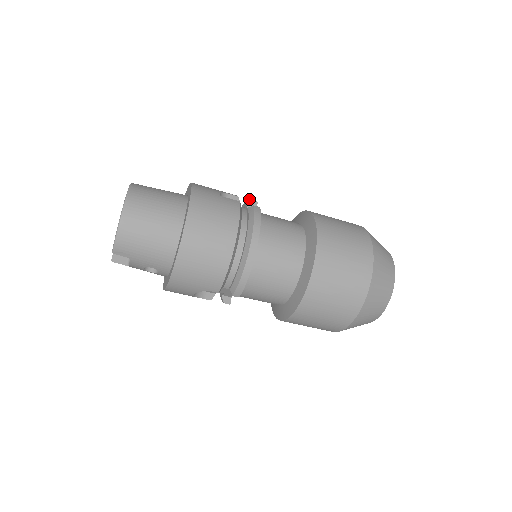
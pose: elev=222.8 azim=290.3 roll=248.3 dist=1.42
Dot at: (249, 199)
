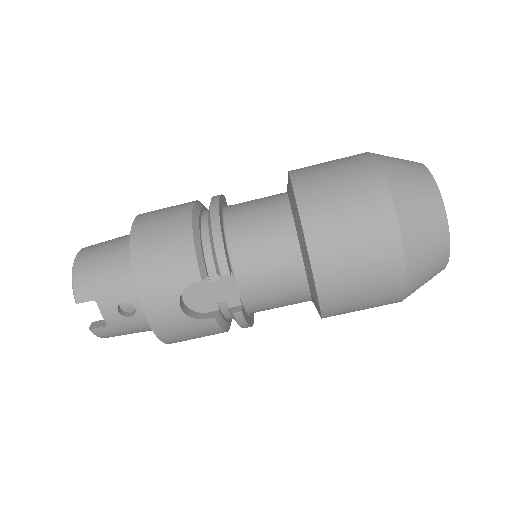
Dot at: occluded
